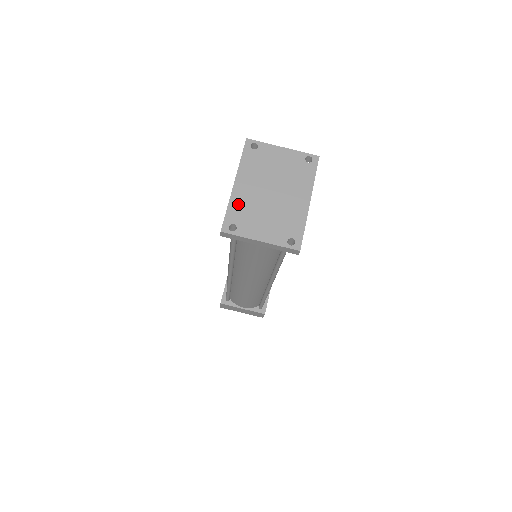
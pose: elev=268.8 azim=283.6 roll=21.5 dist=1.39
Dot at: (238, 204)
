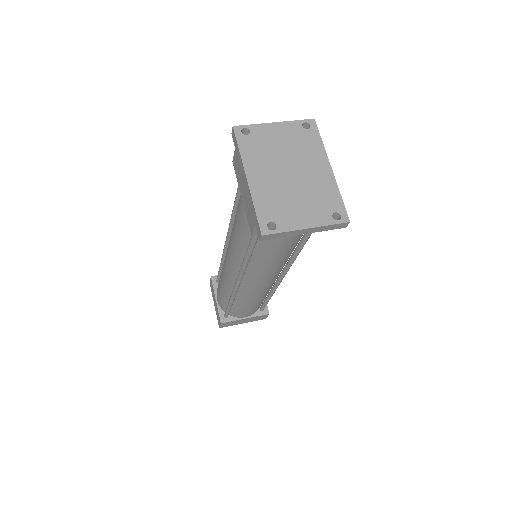
Dot at: (263, 199)
